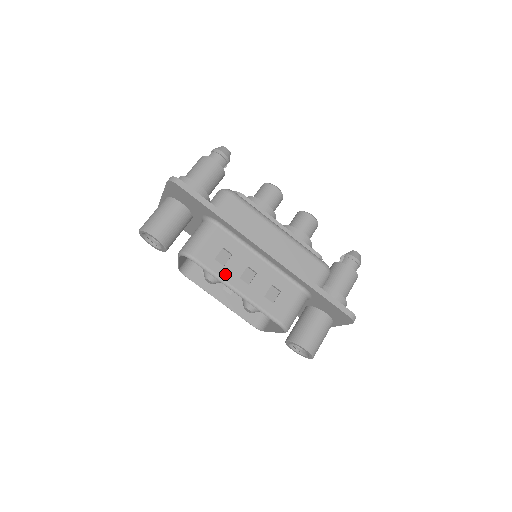
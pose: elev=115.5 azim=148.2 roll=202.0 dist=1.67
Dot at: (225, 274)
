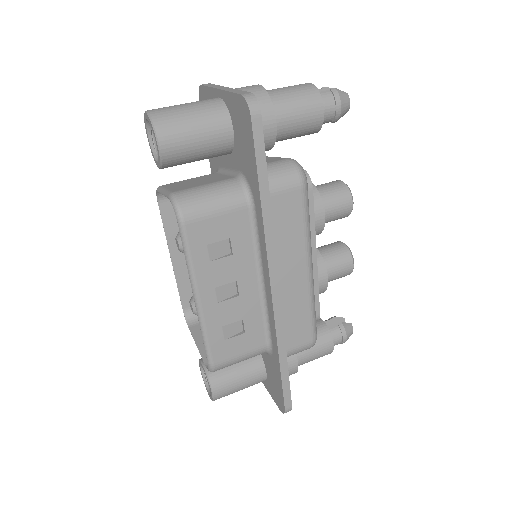
Dot at: (203, 271)
